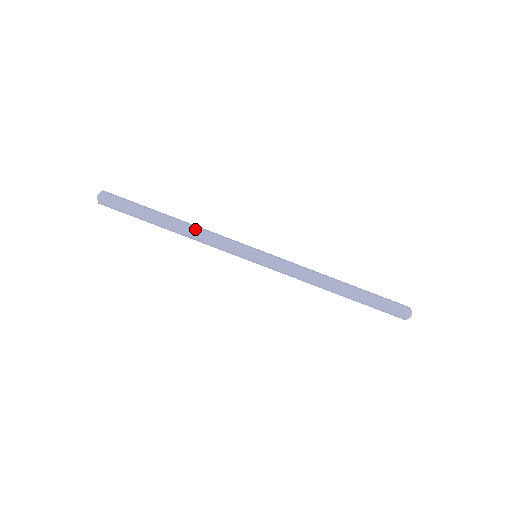
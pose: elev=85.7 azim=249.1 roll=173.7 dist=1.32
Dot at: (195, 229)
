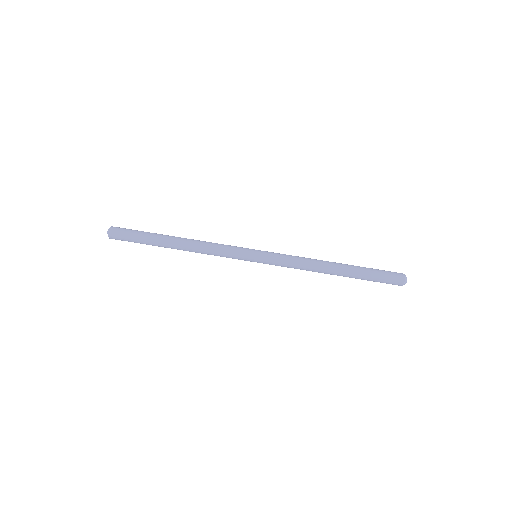
Dot at: (198, 241)
